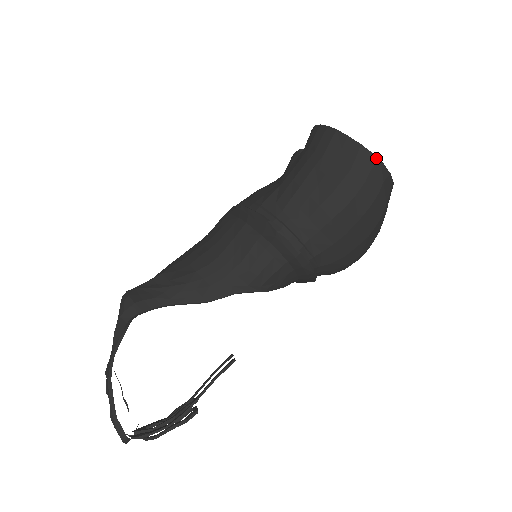
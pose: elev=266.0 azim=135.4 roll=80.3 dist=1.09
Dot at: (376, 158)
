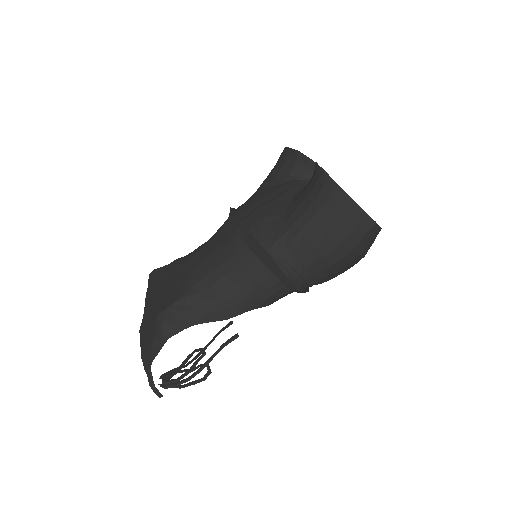
Dot at: (374, 222)
